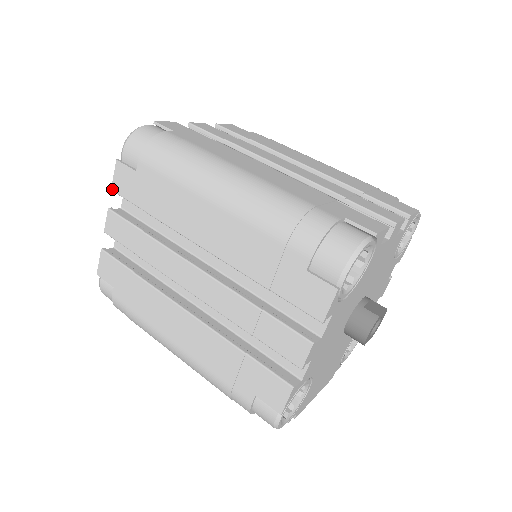
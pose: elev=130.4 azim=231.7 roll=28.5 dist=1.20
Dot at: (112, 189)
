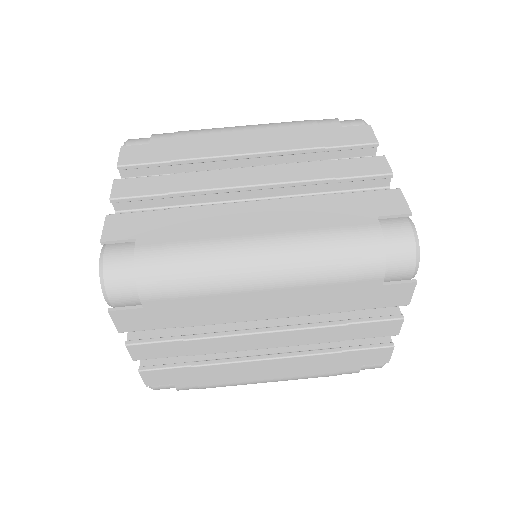
Dot at: (120, 332)
